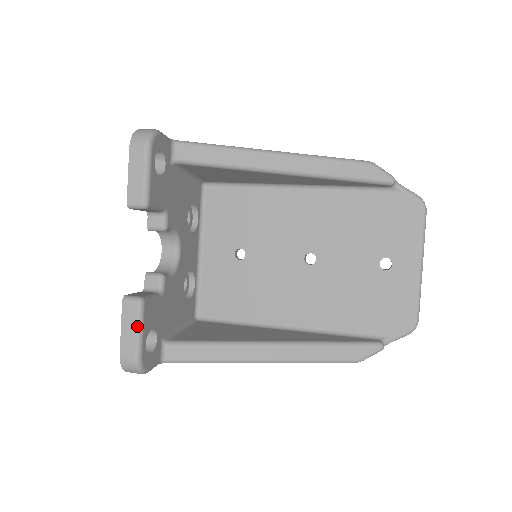
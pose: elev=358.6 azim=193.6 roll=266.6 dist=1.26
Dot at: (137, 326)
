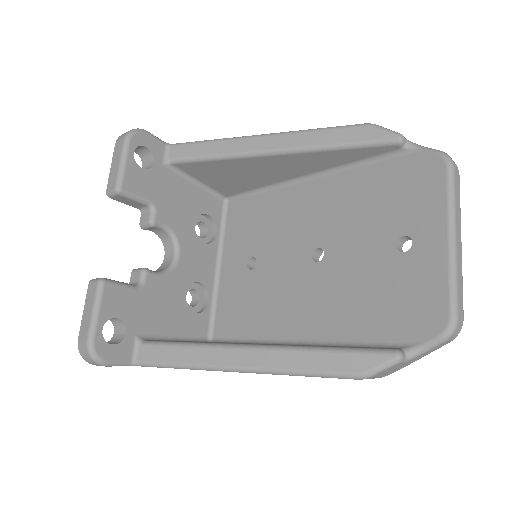
Dot at: (93, 306)
